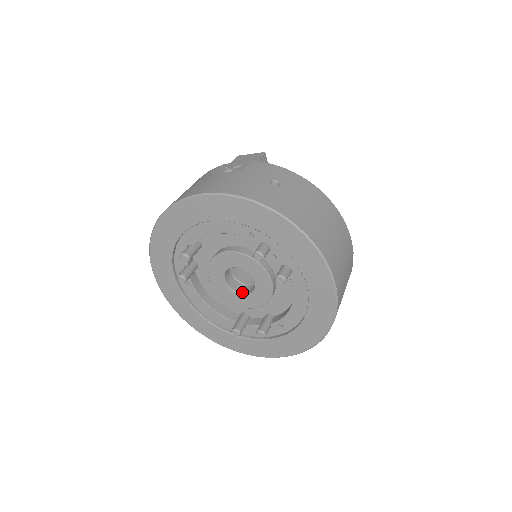
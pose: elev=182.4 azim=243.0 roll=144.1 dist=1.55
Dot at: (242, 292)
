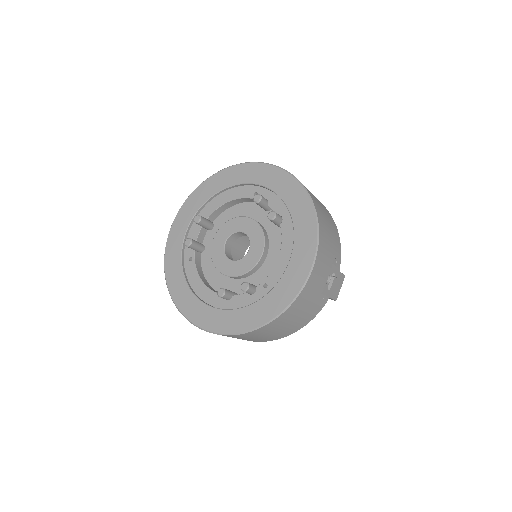
Dot at: (237, 260)
